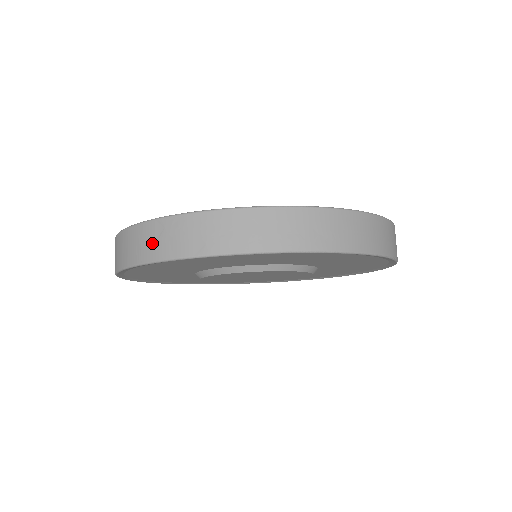
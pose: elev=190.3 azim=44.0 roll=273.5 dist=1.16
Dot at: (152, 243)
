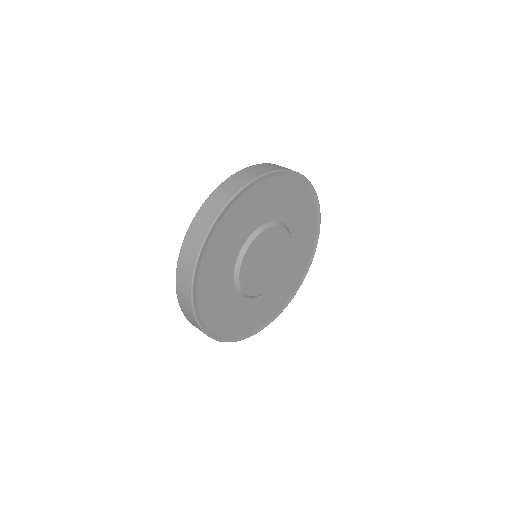
Dot at: (185, 275)
